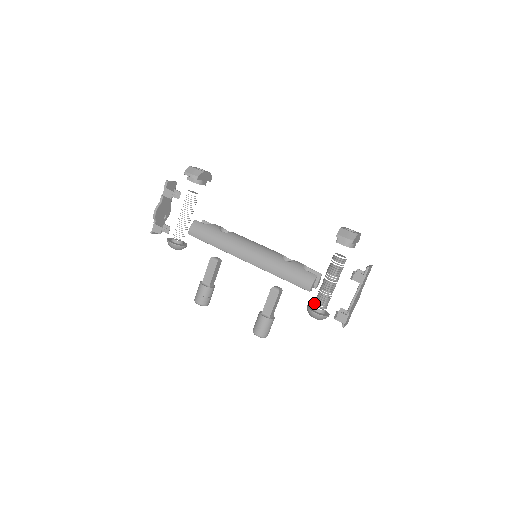
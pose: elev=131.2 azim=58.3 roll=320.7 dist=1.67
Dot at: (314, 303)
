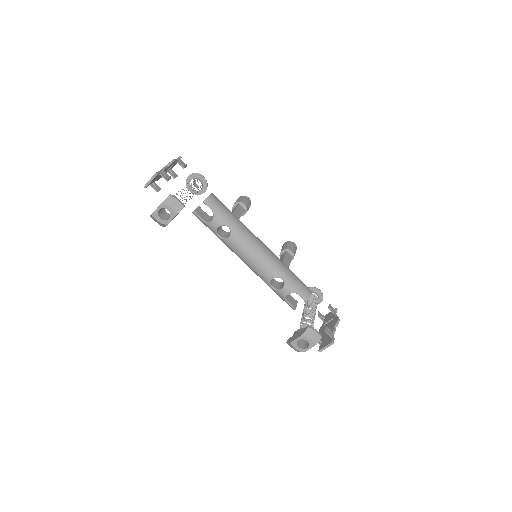
Dot at: occluded
